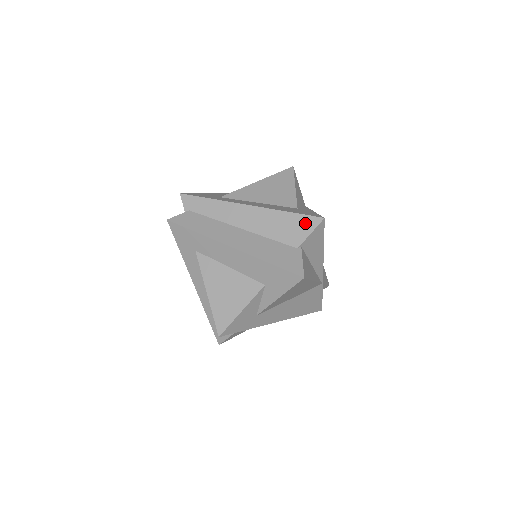
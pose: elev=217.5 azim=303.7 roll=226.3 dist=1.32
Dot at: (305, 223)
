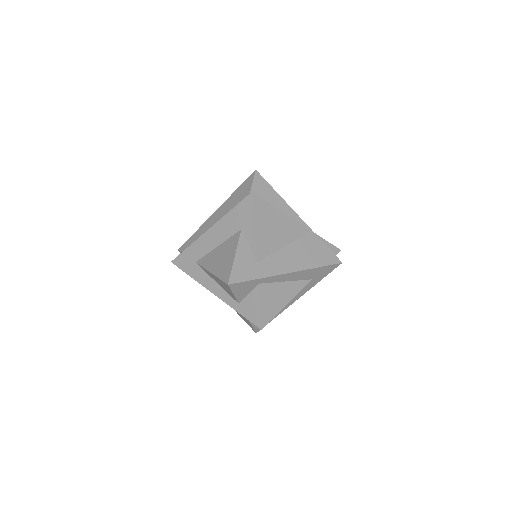
Dot at: (247, 183)
